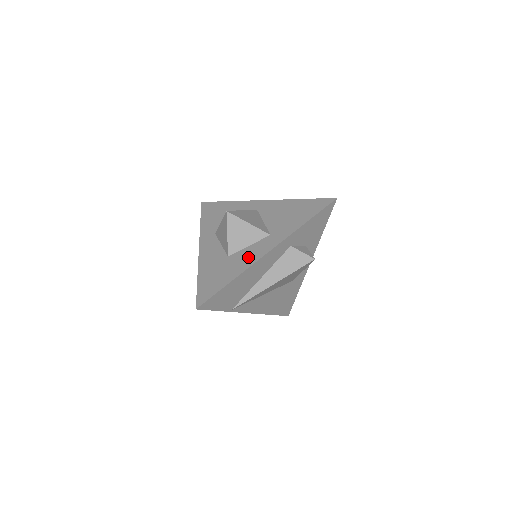
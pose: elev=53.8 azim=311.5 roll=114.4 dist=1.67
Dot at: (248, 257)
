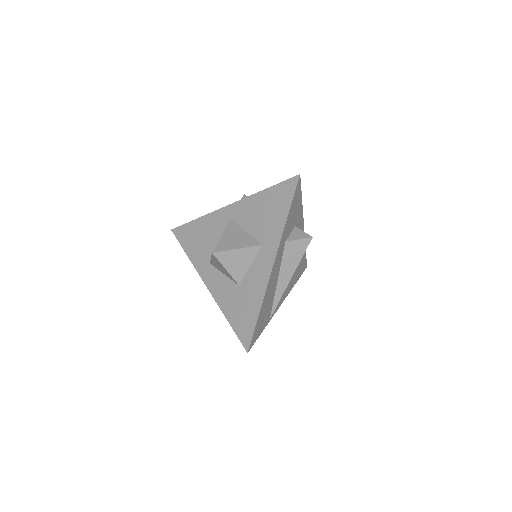
Dot at: (258, 279)
